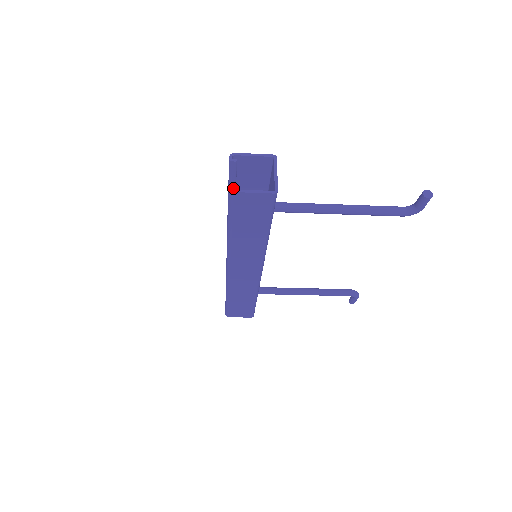
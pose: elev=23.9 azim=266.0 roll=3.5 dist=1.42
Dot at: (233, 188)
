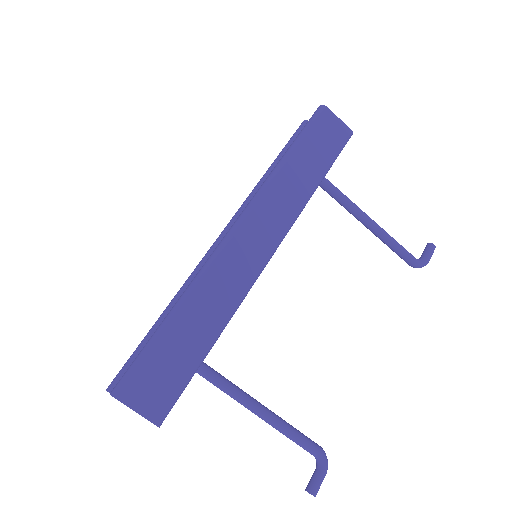
Dot at: occluded
